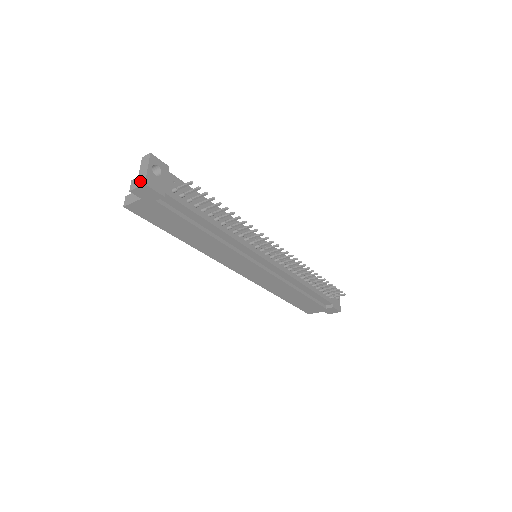
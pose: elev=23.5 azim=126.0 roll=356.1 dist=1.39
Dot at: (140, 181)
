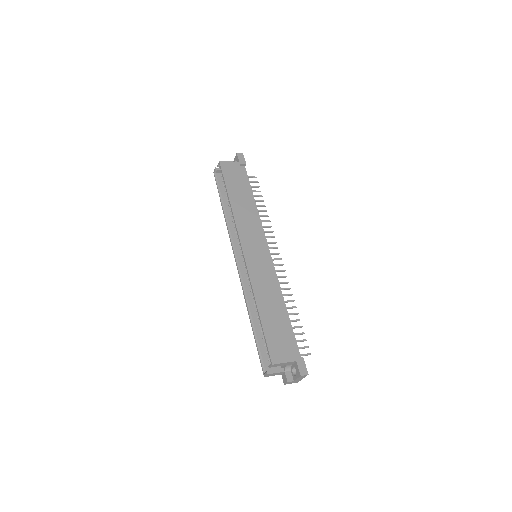
Dot at: (295, 382)
